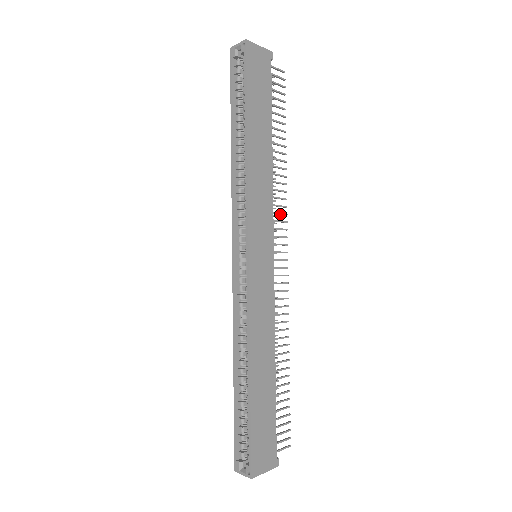
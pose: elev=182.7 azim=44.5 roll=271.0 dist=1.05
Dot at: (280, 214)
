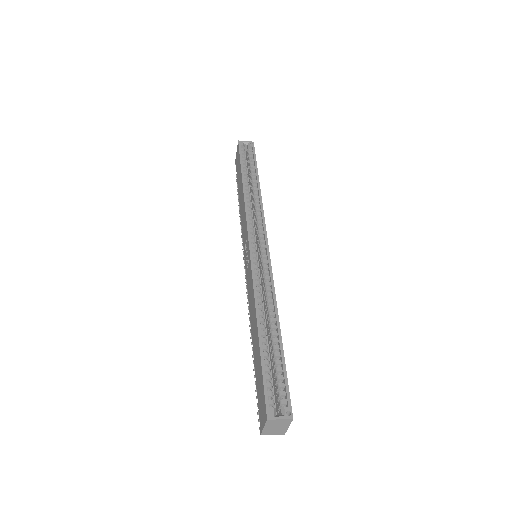
Dot at: occluded
